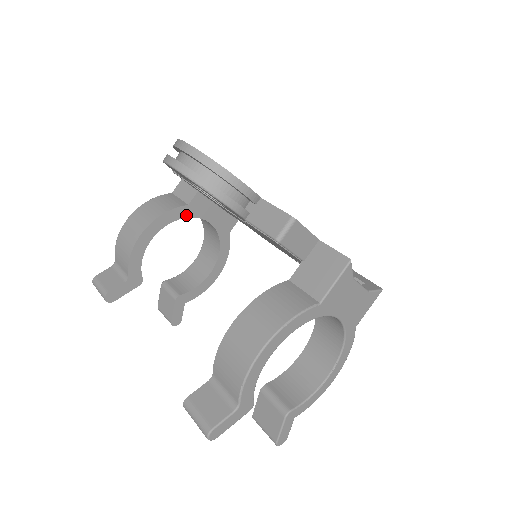
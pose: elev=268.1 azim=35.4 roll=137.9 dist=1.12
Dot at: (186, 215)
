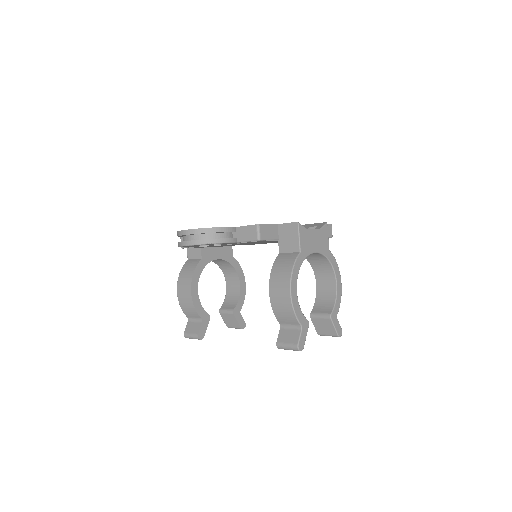
Dot at: (204, 265)
